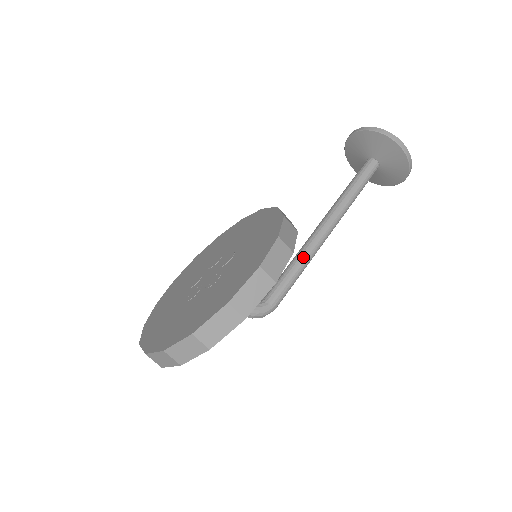
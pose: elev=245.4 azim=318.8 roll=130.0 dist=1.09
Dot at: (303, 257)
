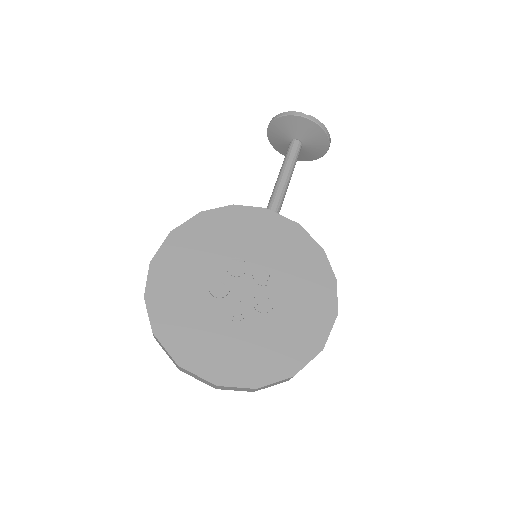
Dot at: occluded
